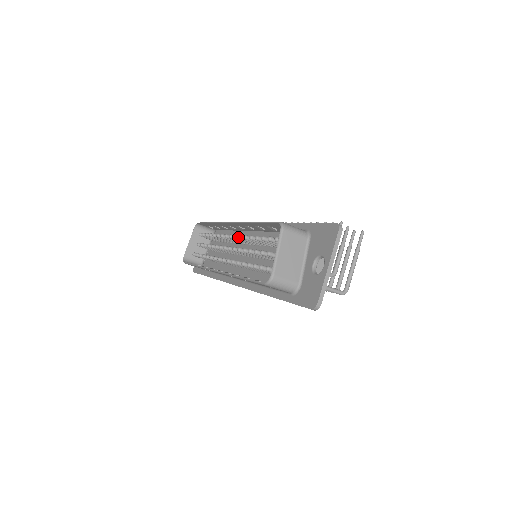
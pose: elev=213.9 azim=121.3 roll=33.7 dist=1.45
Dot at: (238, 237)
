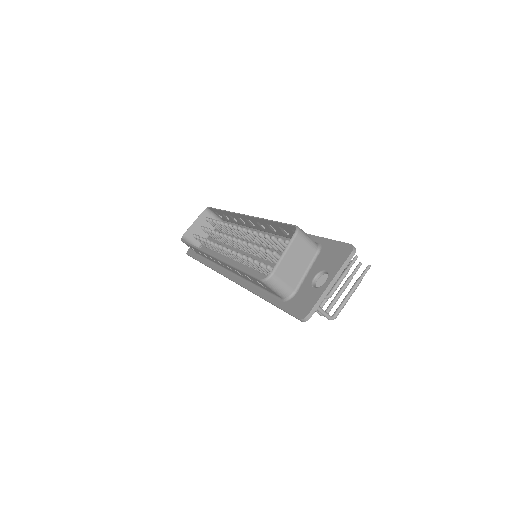
Dot at: (246, 231)
